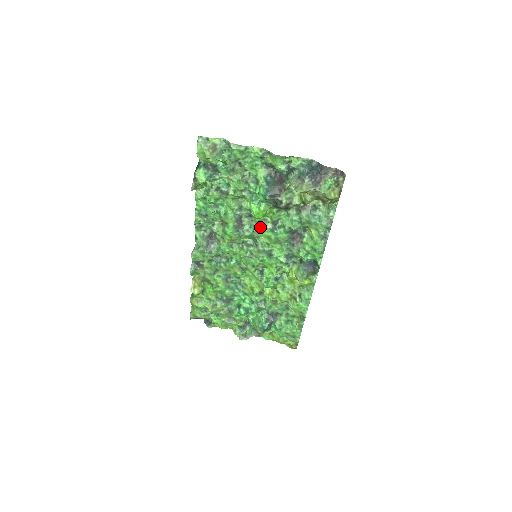
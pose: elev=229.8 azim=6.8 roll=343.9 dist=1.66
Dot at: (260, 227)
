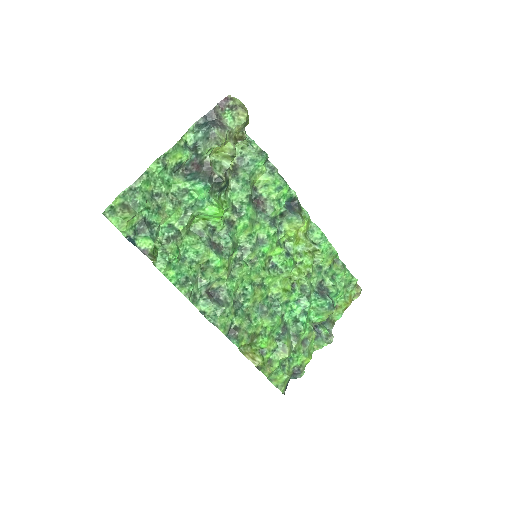
Dot at: (230, 227)
